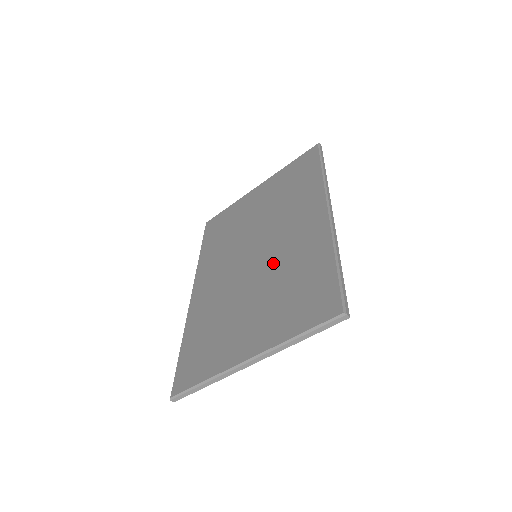
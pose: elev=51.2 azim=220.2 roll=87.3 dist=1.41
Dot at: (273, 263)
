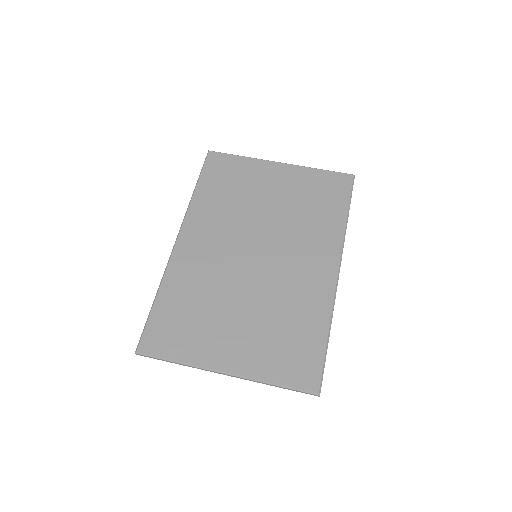
Dot at: (273, 286)
